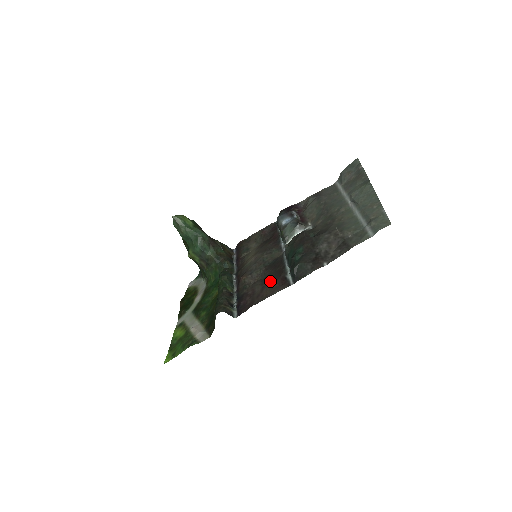
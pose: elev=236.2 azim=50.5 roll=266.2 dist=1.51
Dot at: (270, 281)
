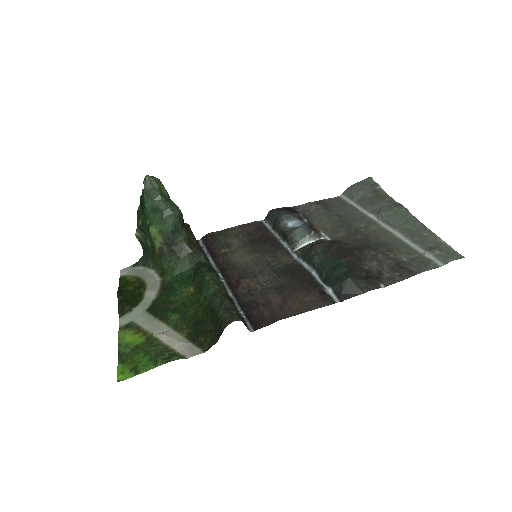
Dot at: (296, 292)
